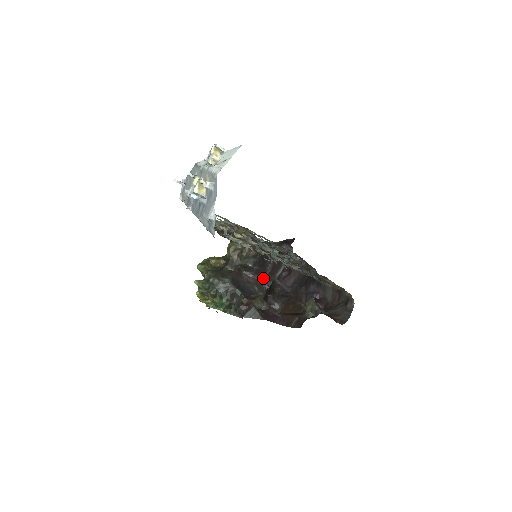
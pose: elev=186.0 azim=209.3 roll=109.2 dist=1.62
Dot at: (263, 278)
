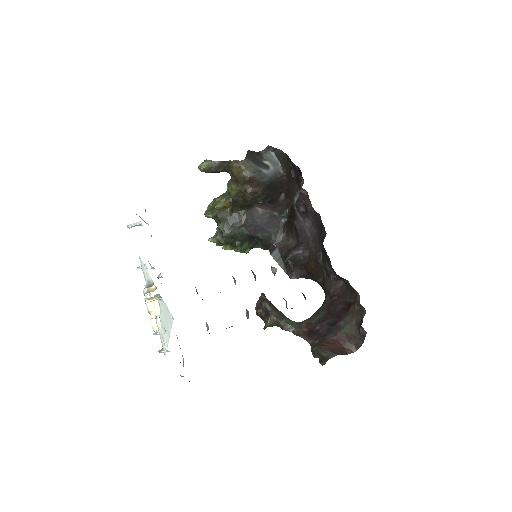
Dot at: (281, 199)
